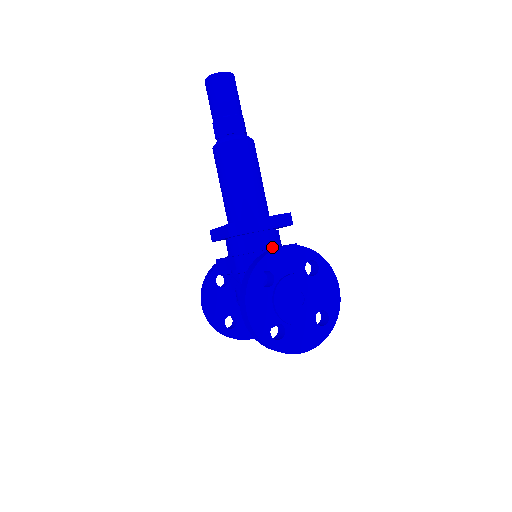
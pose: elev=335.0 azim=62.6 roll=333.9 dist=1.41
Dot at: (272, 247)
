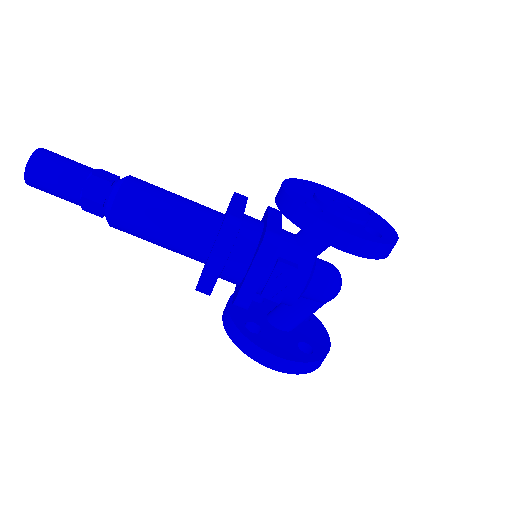
Dot at: (263, 222)
